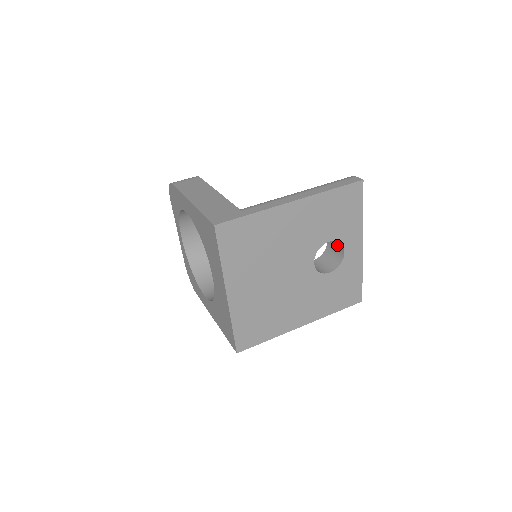
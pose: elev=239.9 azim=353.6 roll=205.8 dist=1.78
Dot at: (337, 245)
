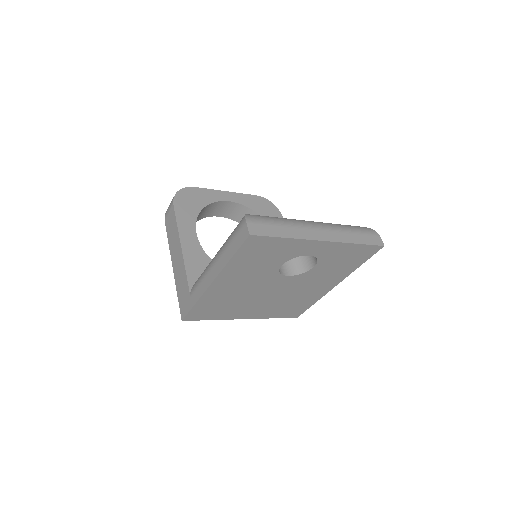
Dot at: occluded
